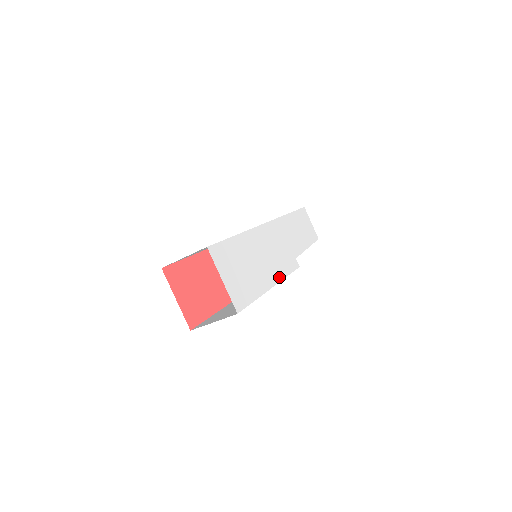
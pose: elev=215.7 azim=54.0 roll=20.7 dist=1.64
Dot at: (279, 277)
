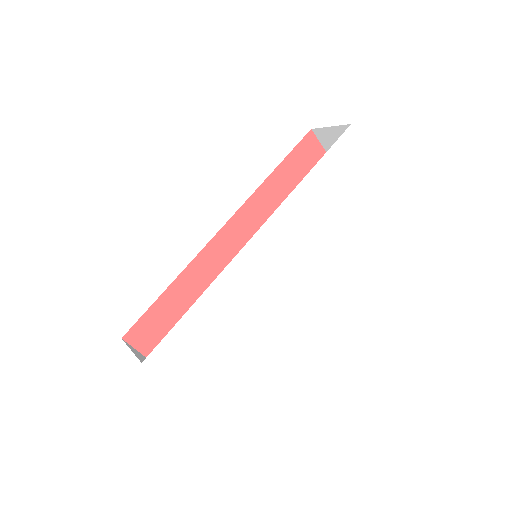
Dot at: (276, 304)
